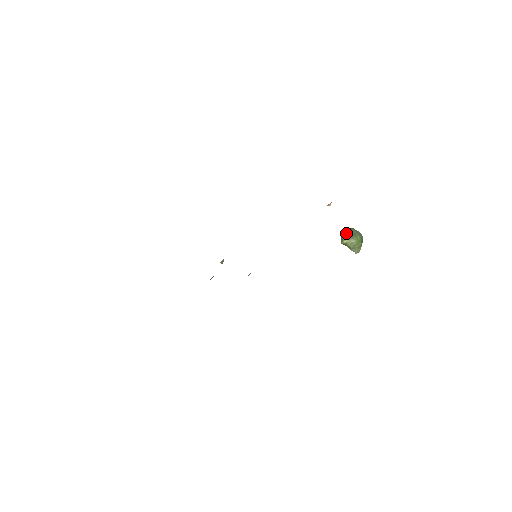
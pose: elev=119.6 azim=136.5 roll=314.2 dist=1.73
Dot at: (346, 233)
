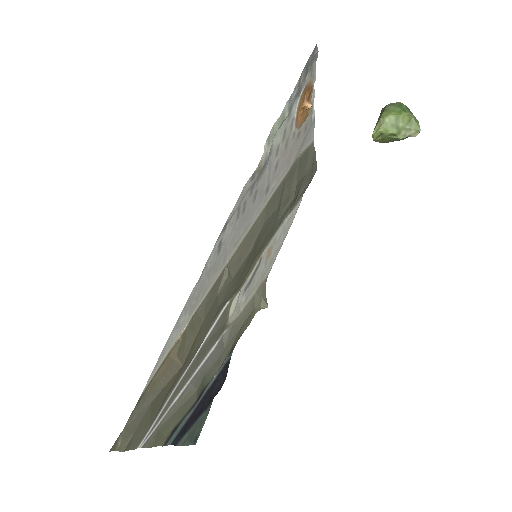
Dot at: (376, 123)
